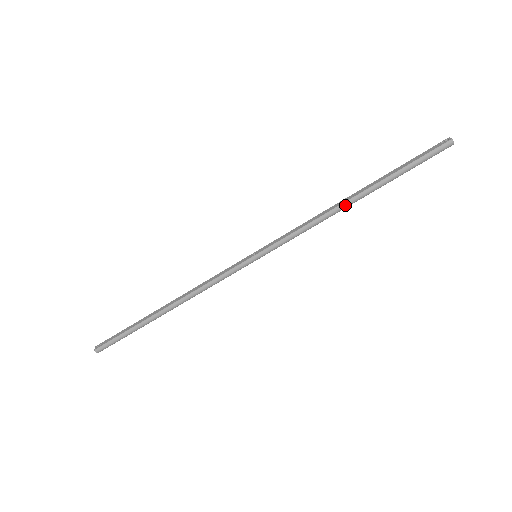
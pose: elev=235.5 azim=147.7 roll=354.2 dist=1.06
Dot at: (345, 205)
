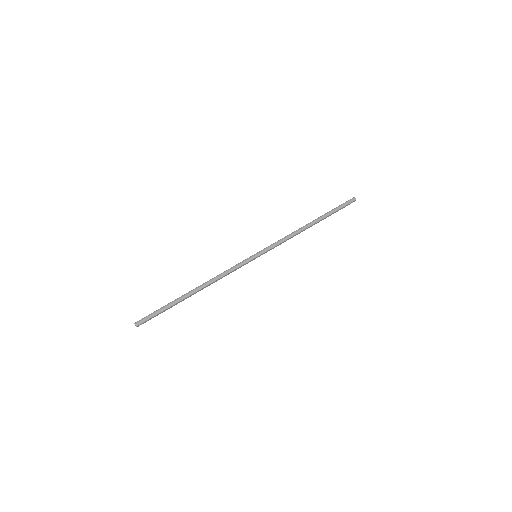
Dot at: (306, 226)
